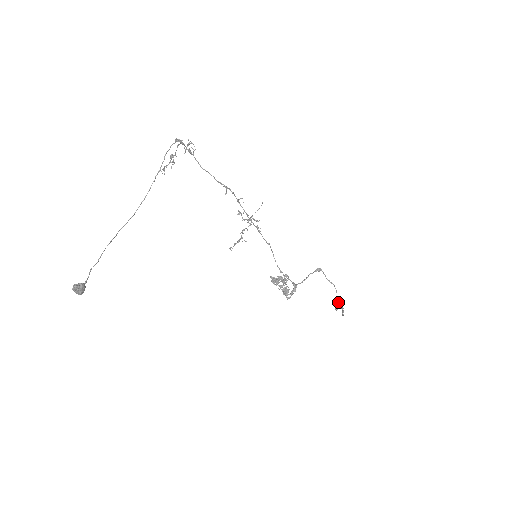
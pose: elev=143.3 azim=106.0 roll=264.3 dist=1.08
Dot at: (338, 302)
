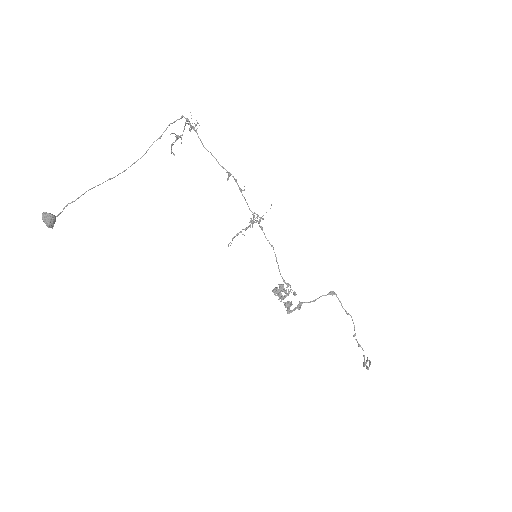
Dot at: (357, 341)
